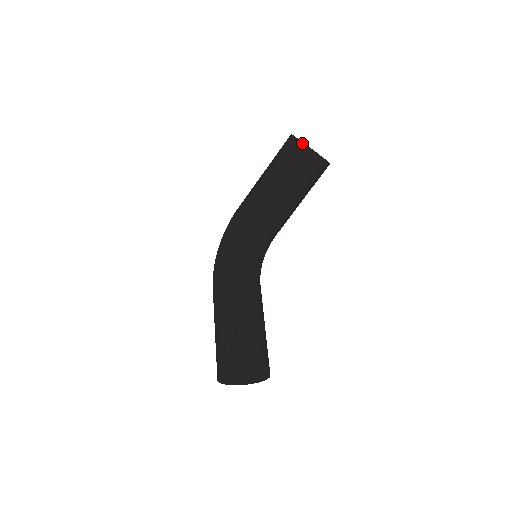
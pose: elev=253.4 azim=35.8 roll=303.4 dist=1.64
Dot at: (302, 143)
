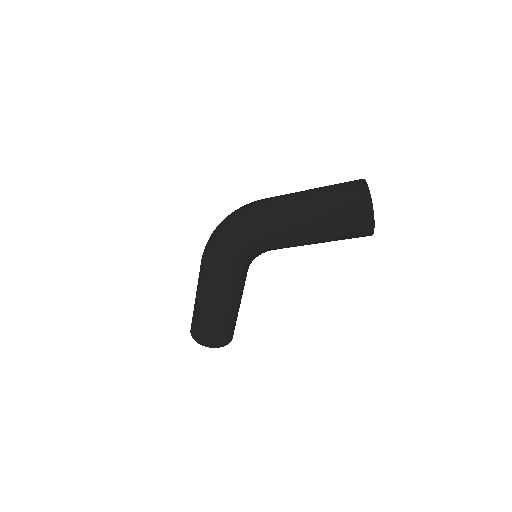
Dot at: (366, 229)
